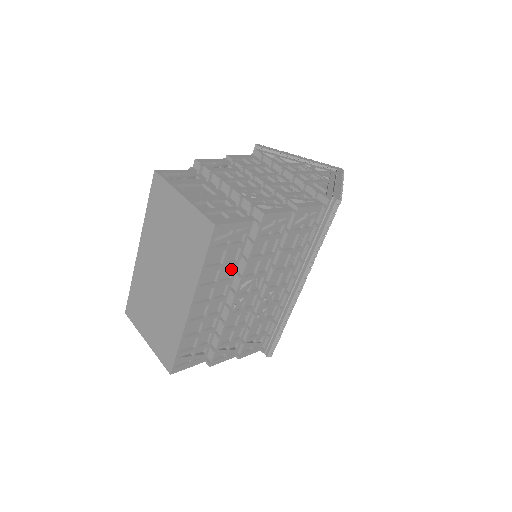
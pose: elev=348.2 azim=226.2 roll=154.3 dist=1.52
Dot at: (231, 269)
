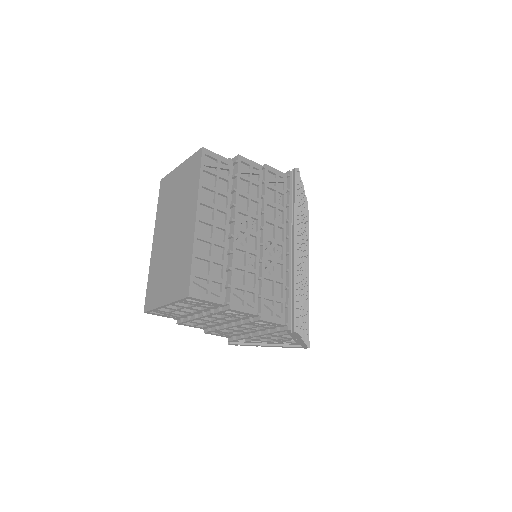
Dot at: (226, 202)
